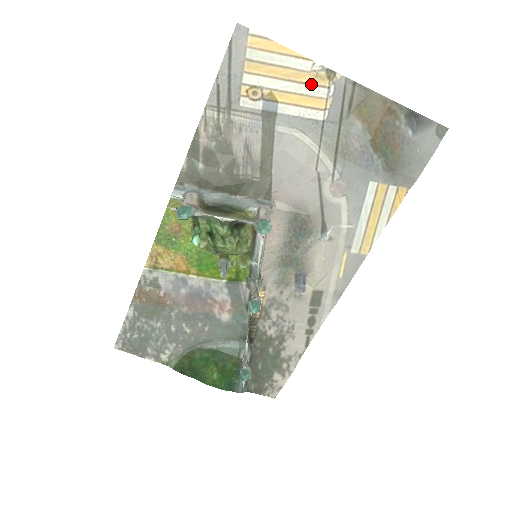
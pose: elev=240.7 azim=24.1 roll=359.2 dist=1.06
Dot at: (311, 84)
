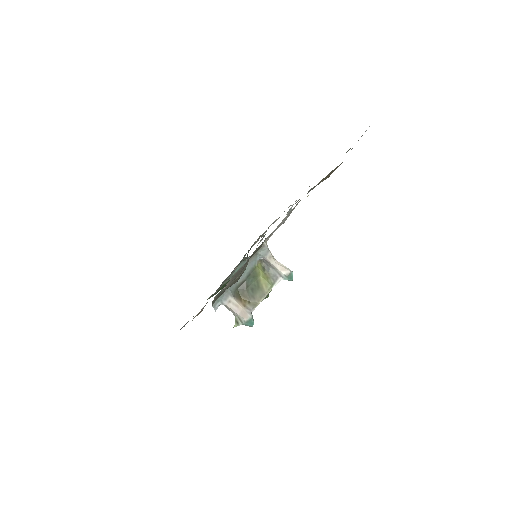
Dot at: occluded
